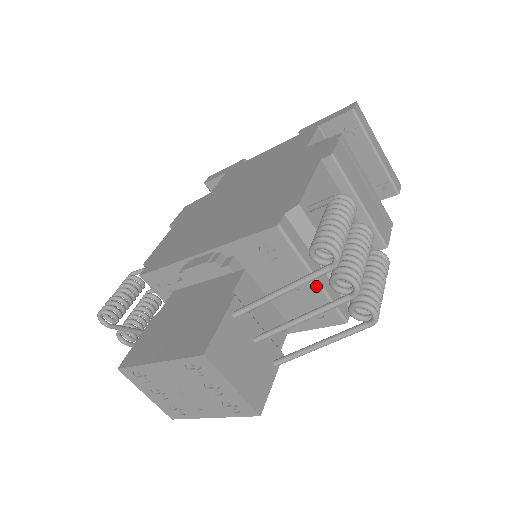
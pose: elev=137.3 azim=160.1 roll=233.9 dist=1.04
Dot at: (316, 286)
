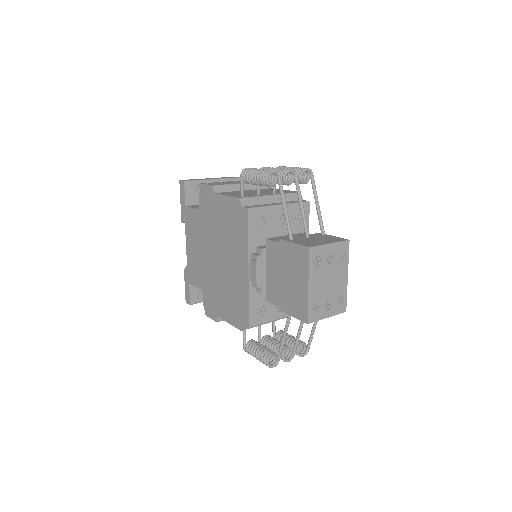
Dot at: occluded
